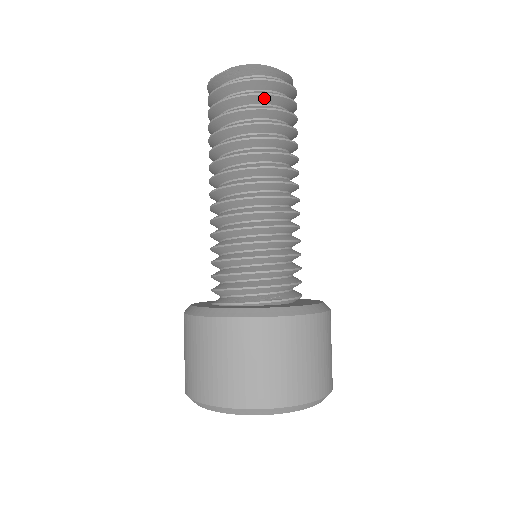
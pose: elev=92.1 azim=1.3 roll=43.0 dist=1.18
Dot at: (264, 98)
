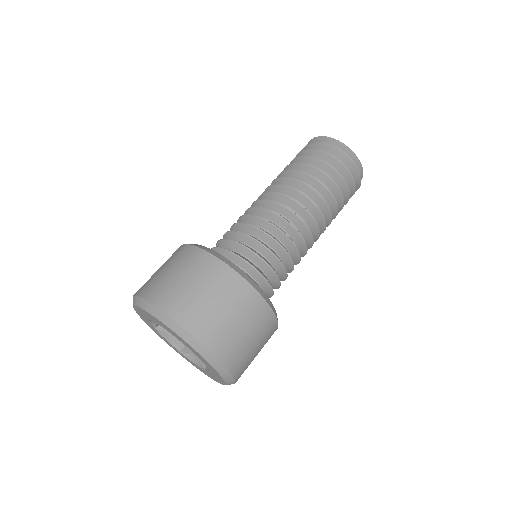
Dot at: (331, 159)
